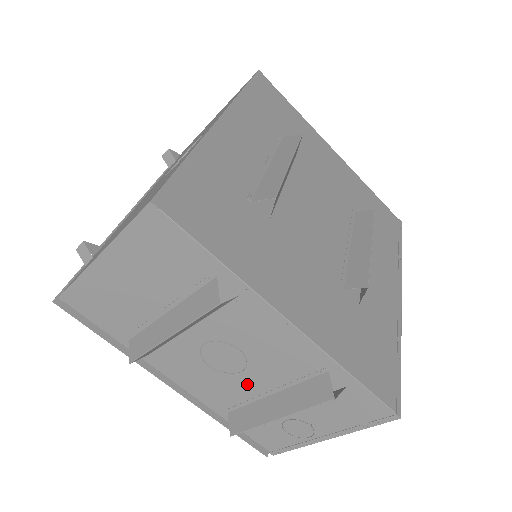
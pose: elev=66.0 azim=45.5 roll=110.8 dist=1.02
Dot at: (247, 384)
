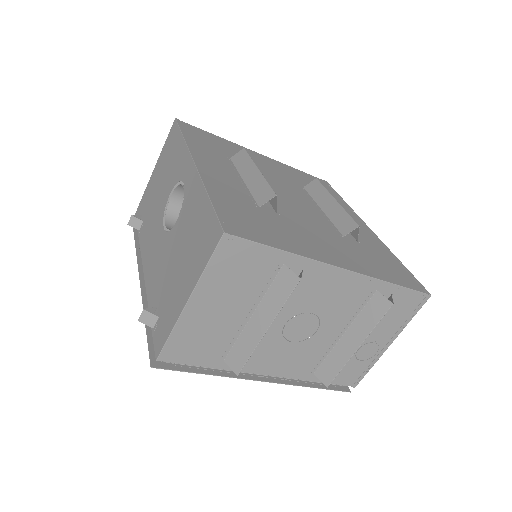
Dot at: (323, 339)
